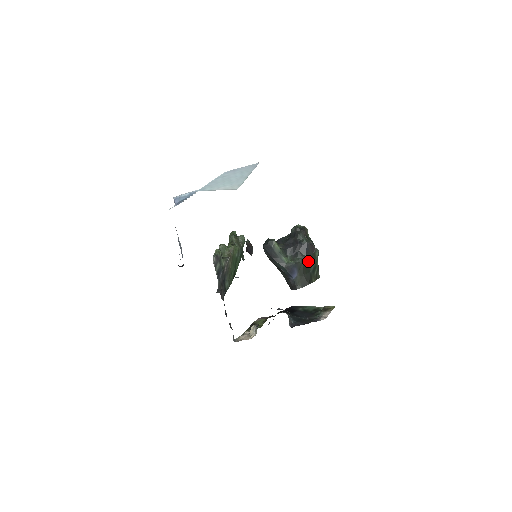
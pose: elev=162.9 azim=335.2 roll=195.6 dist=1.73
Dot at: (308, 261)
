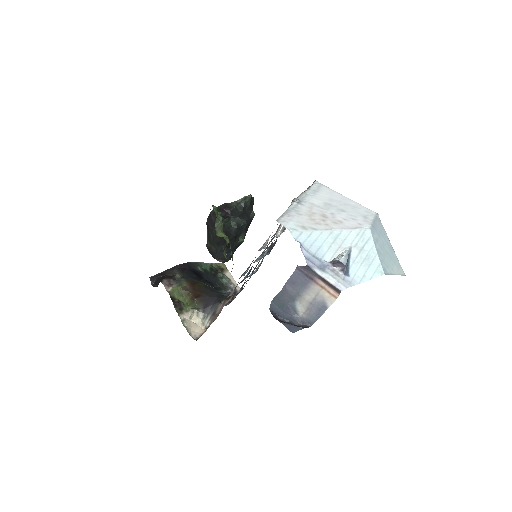
Dot at: occluded
